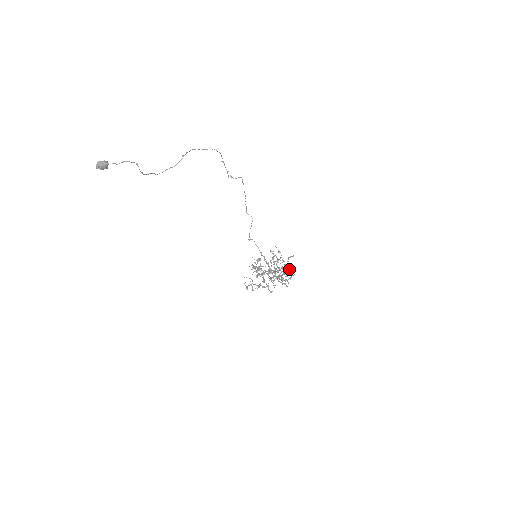
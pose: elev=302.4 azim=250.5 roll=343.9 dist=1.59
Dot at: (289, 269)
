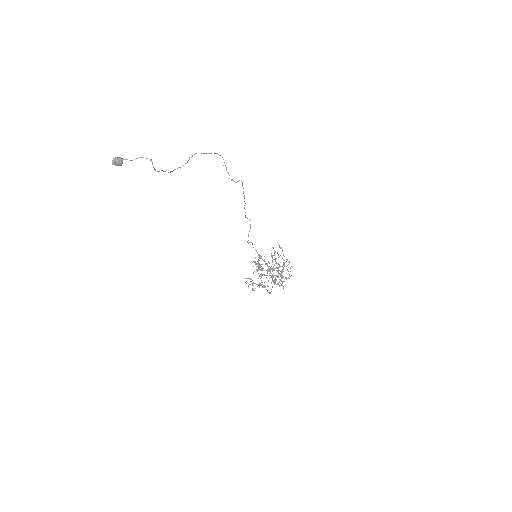
Dot at: (287, 269)
